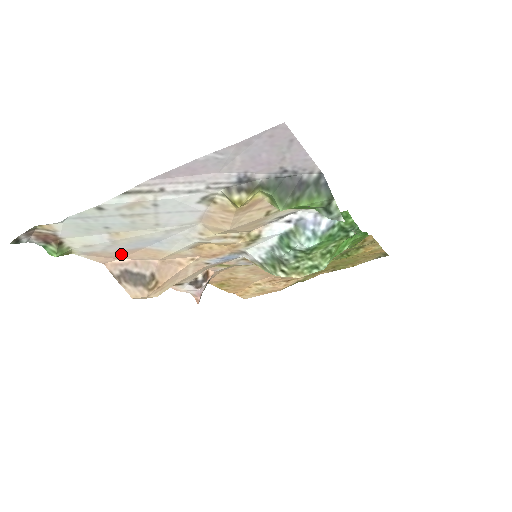
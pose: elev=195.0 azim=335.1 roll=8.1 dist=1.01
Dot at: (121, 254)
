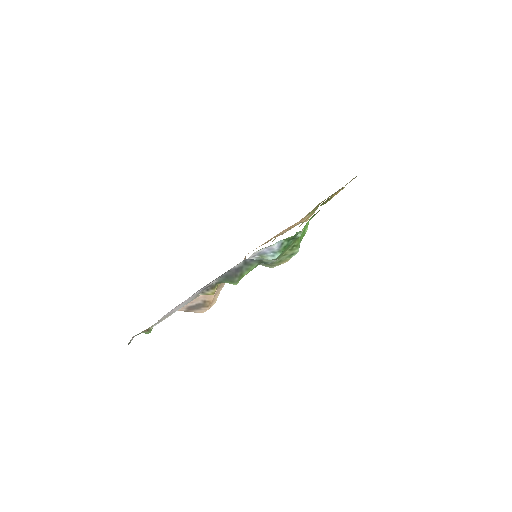
Dot at: occluded
